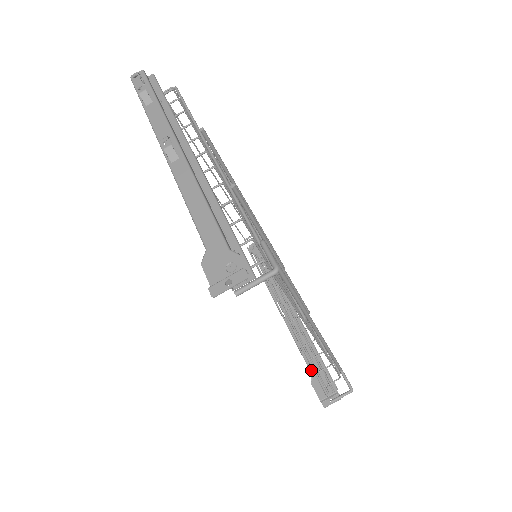
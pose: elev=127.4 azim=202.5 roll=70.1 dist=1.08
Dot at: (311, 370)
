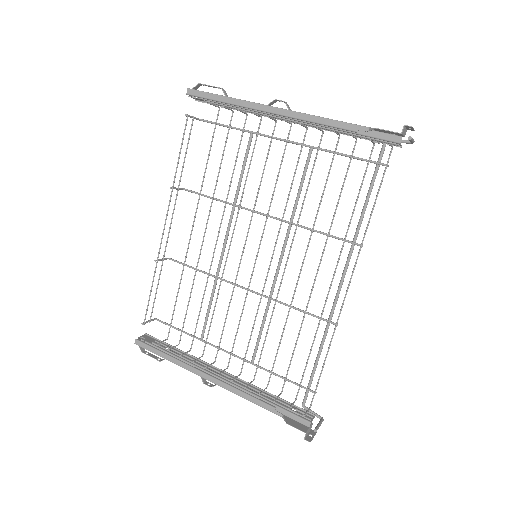
Dot at: (277, 414)
